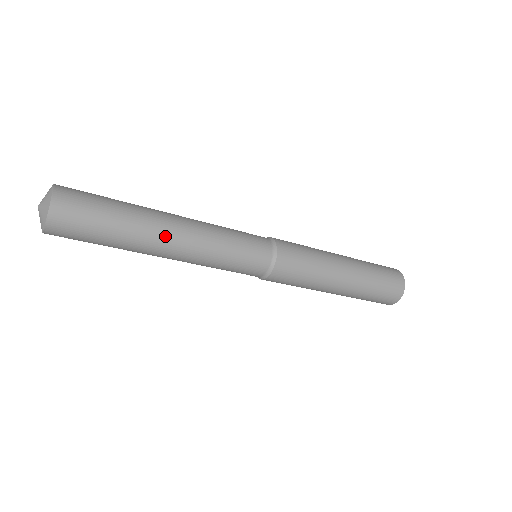
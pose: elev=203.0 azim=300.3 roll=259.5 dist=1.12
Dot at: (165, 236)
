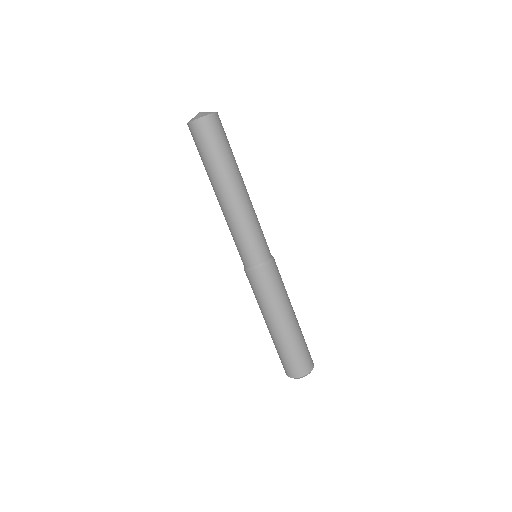
Dot at: (243, 182)
